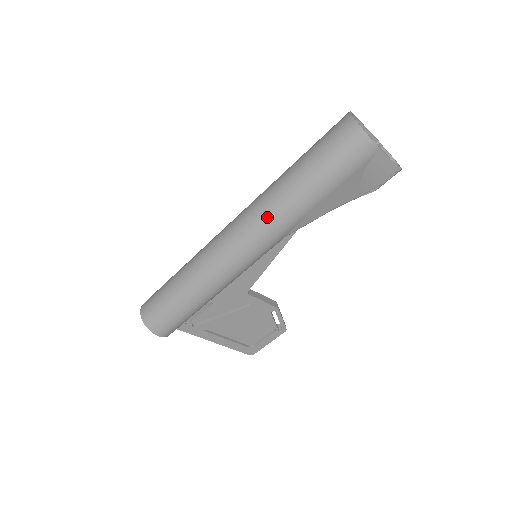
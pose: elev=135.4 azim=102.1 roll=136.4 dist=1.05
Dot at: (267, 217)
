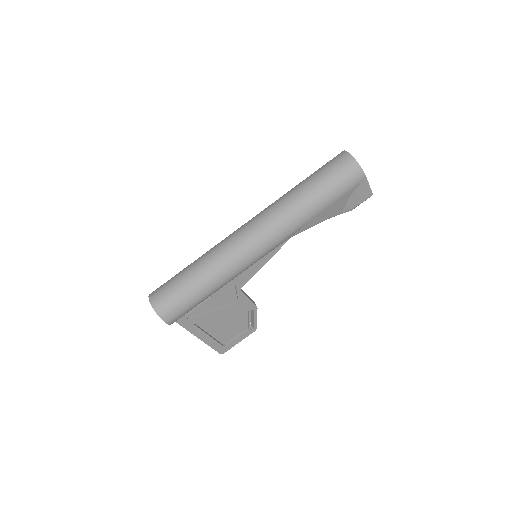
Dot at: (281, 220)
